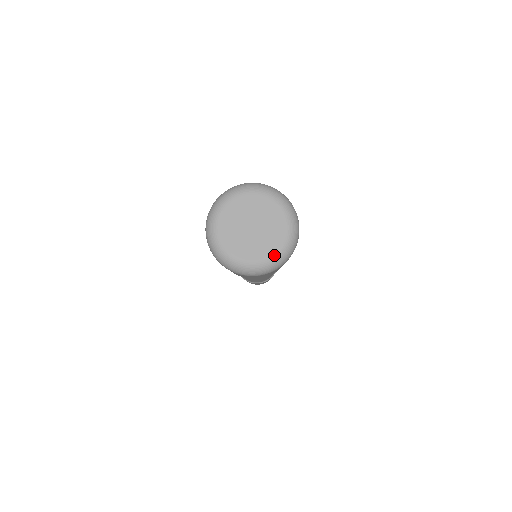
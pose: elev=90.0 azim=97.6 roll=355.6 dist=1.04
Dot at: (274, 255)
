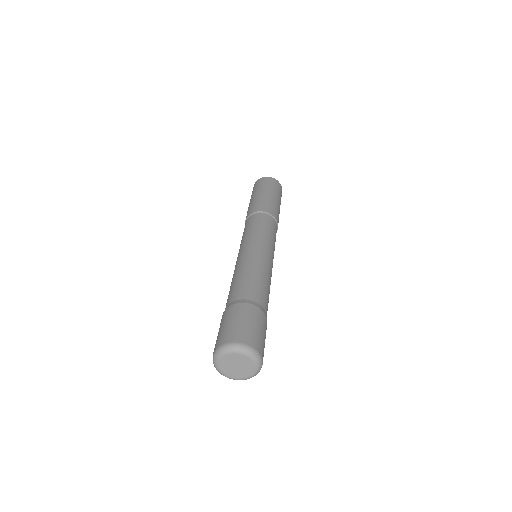
Dot at: (253, 373)
